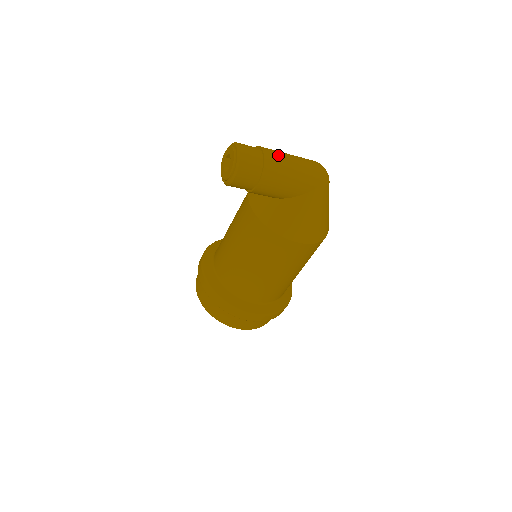
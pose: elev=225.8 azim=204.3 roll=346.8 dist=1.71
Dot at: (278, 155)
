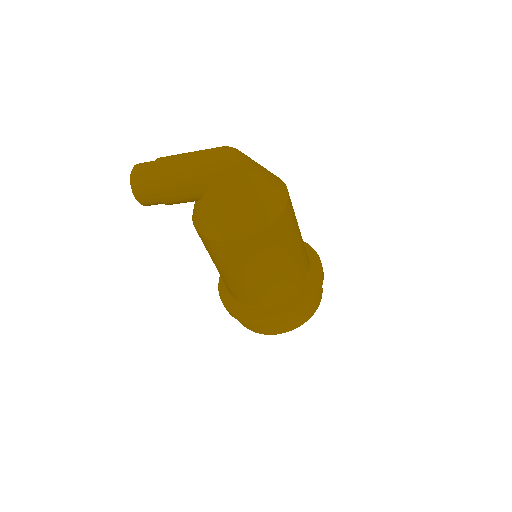
Dot at: (169, 160)
